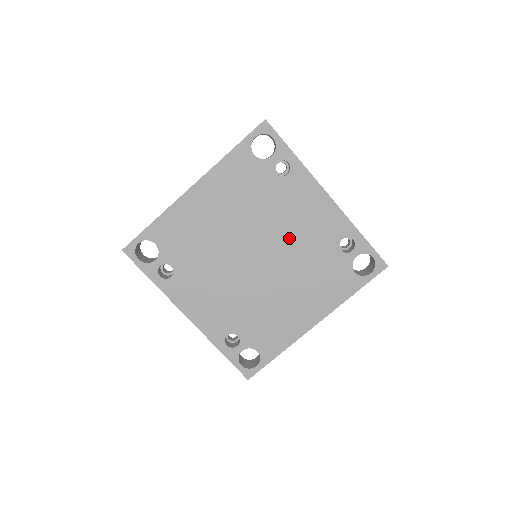
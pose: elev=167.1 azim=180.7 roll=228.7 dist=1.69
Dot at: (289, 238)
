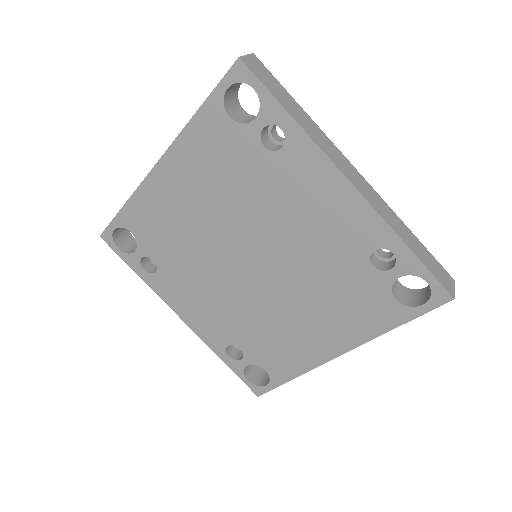
Dot at: (292, 241)
